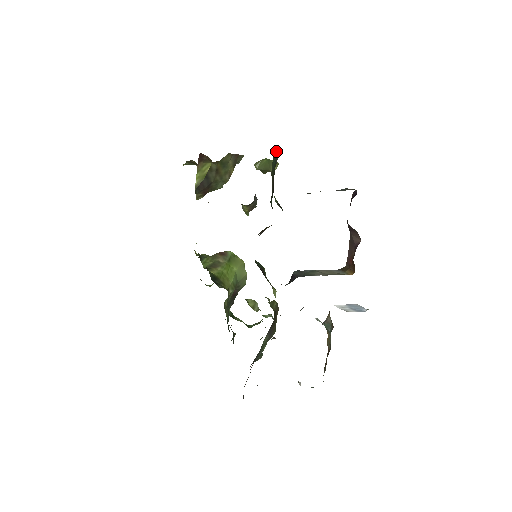
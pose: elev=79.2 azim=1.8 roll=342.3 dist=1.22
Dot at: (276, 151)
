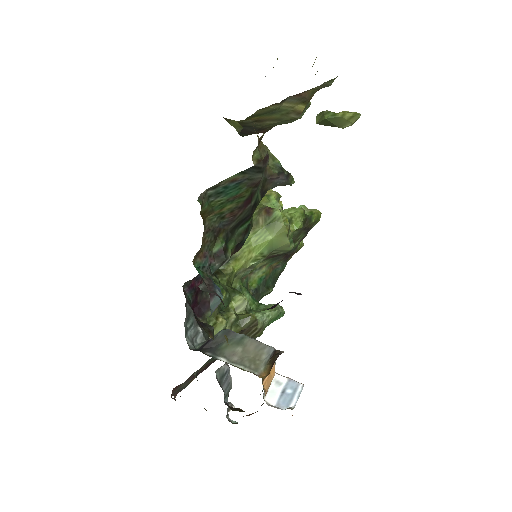
Dot at: (242, 173)
